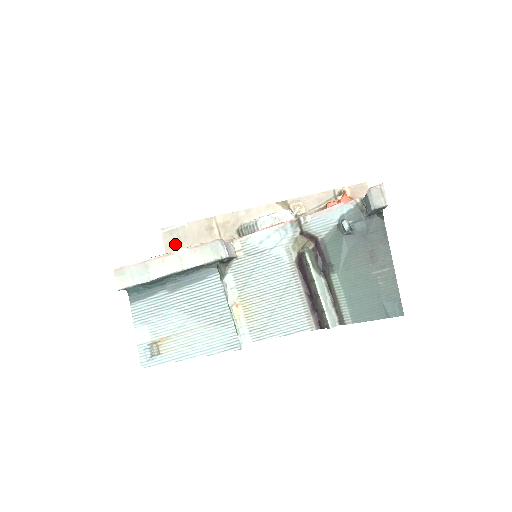
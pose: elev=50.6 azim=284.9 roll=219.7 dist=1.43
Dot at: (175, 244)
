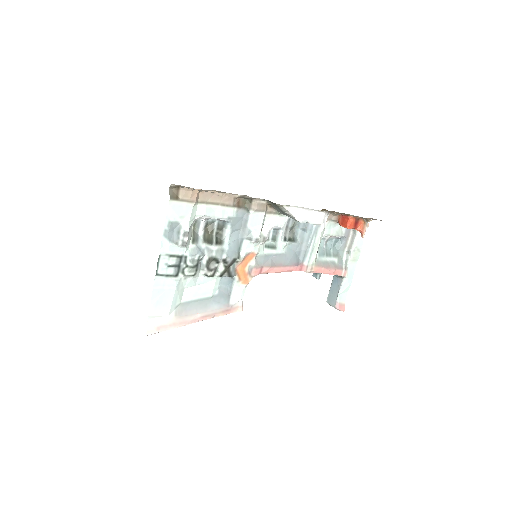
Dot at: occluded
